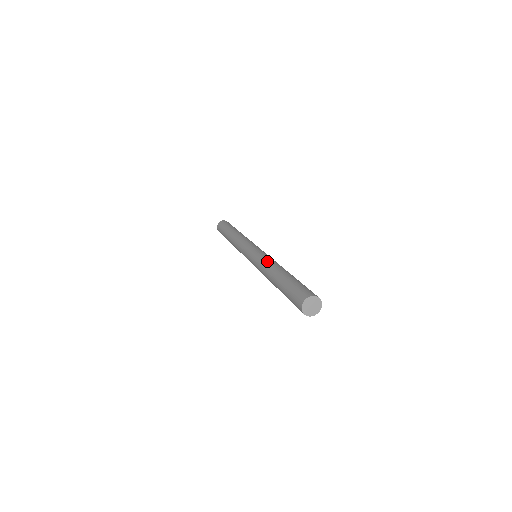
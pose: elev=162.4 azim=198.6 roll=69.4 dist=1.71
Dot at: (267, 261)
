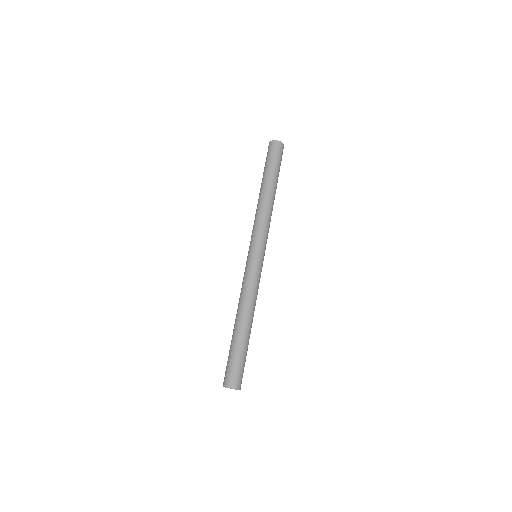
Dot at: (251, 295)
